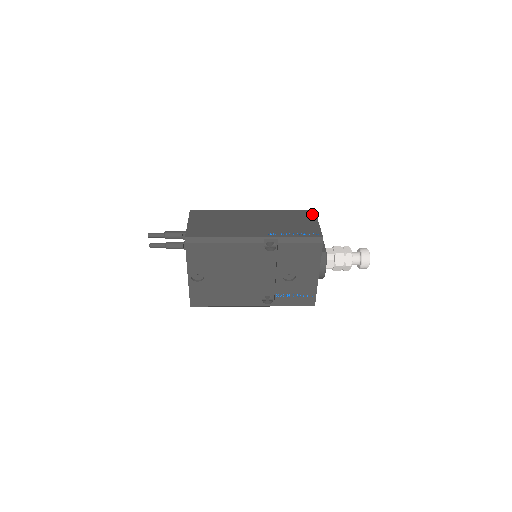
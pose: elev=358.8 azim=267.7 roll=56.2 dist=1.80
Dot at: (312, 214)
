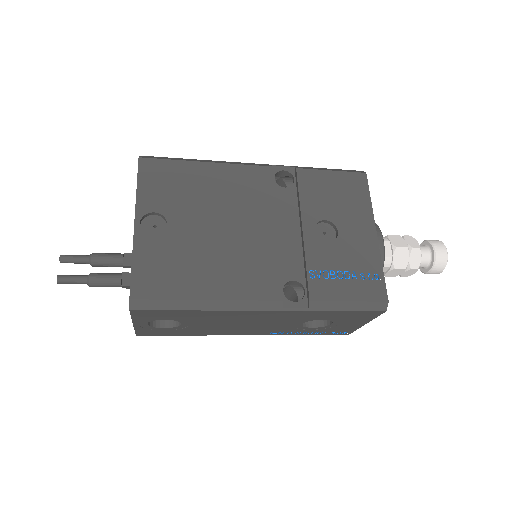
Dot at: occluded
